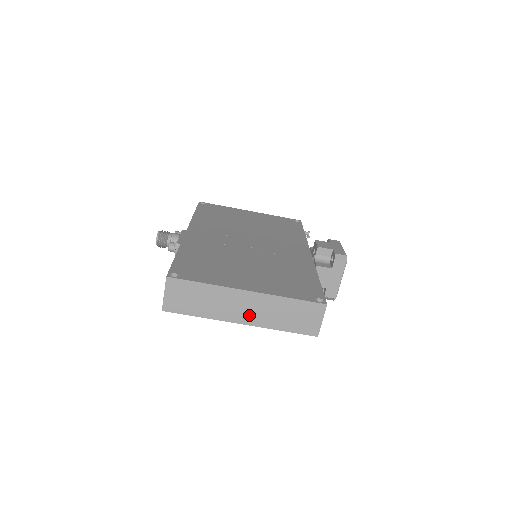
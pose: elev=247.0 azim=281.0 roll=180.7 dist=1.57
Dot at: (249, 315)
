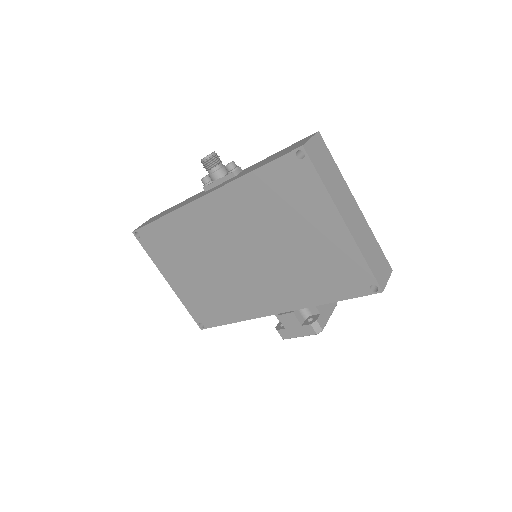
Dot at: (352, 222)
